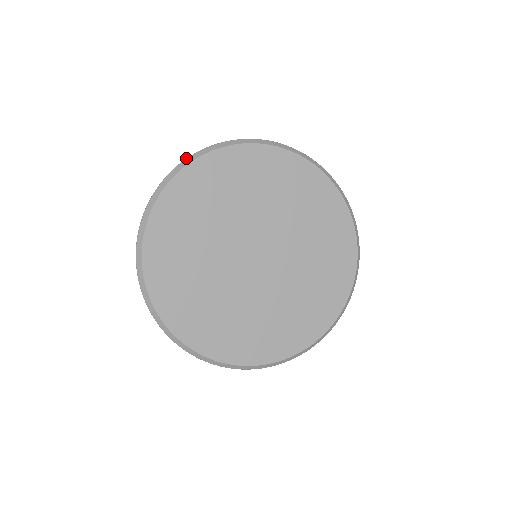
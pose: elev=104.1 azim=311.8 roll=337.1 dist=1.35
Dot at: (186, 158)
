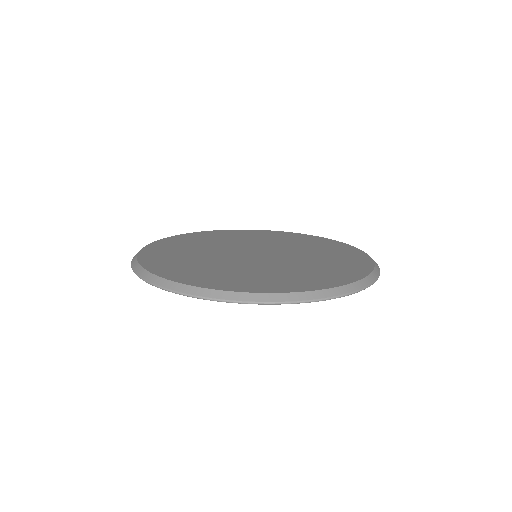
Dot at: occluded
